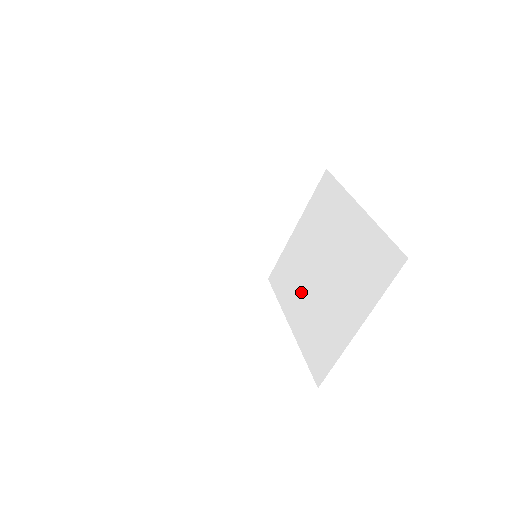
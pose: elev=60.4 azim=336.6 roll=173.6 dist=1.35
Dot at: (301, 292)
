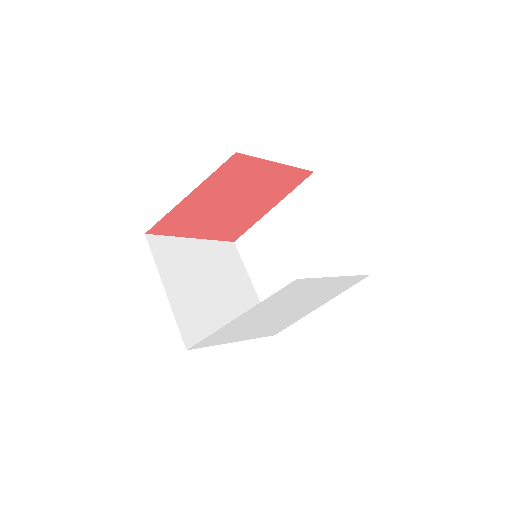
Dot at: occluded
